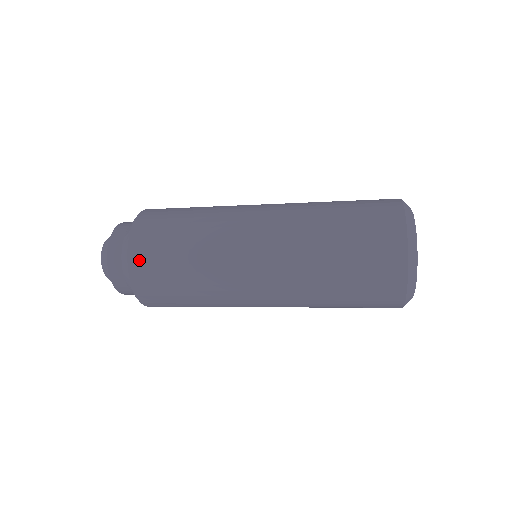
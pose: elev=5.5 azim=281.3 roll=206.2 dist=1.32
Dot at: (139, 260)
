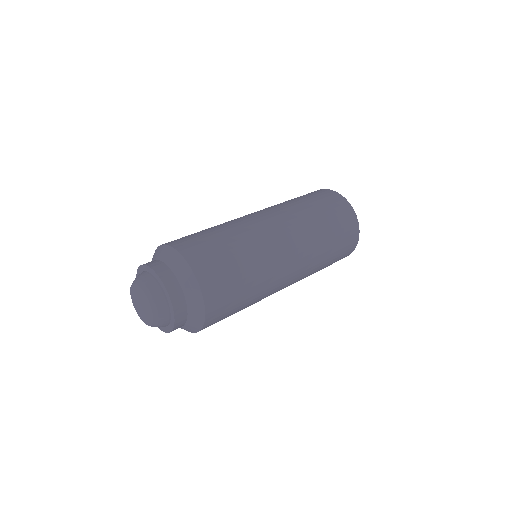
Dot at: (213, 321)
